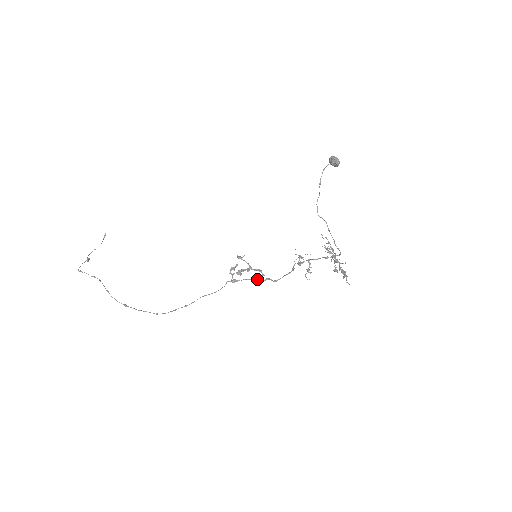
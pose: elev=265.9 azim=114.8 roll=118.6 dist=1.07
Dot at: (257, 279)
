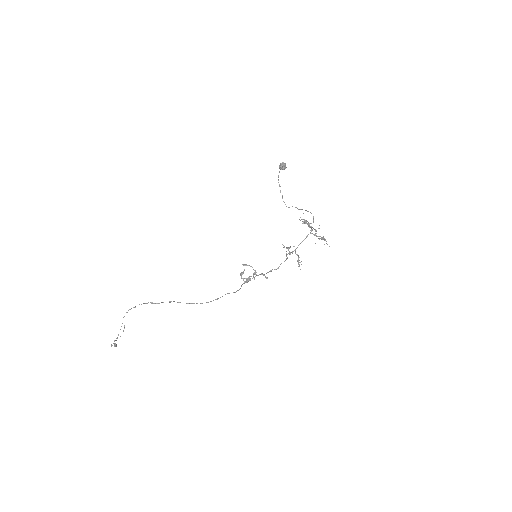
Dot at: occluded
